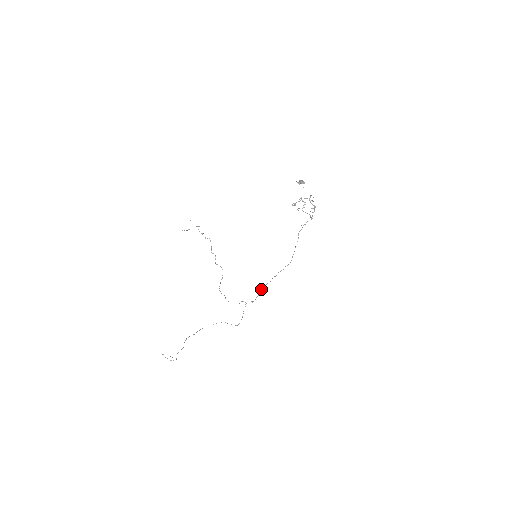
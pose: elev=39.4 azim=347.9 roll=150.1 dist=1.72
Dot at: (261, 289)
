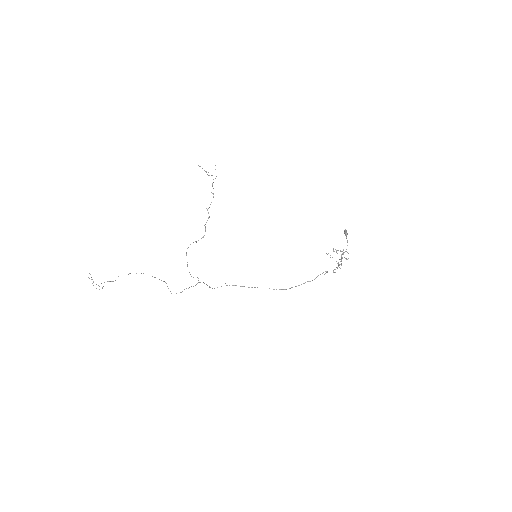
Dot at: occluded
